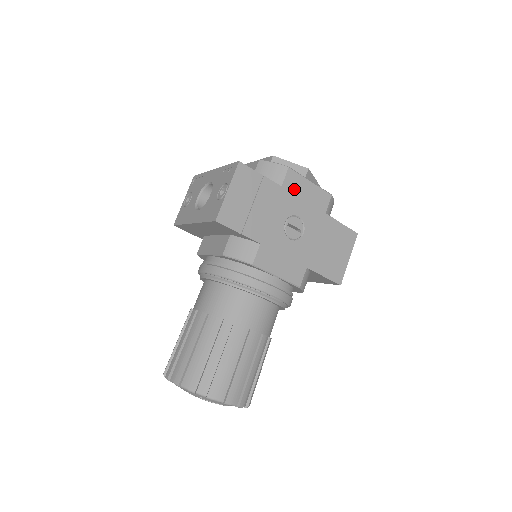
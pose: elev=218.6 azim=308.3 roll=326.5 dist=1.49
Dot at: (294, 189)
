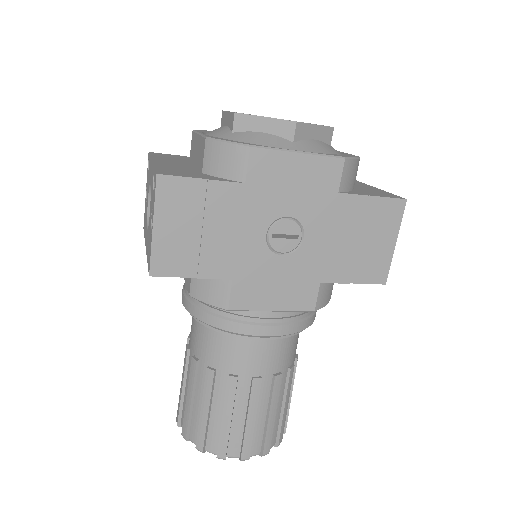
Dot at: (270, 178)
